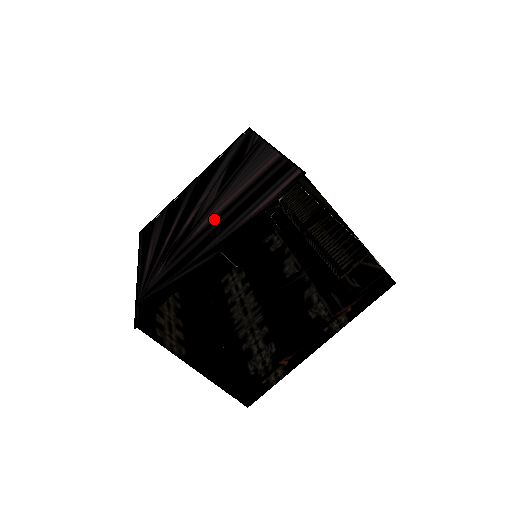
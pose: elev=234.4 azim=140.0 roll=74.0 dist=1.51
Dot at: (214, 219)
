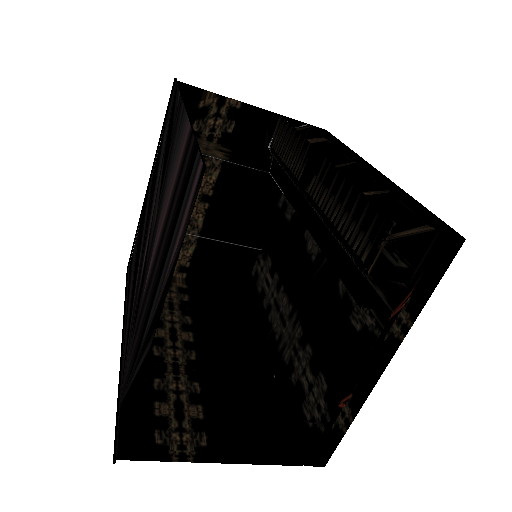
Dot at: (154, 261)
